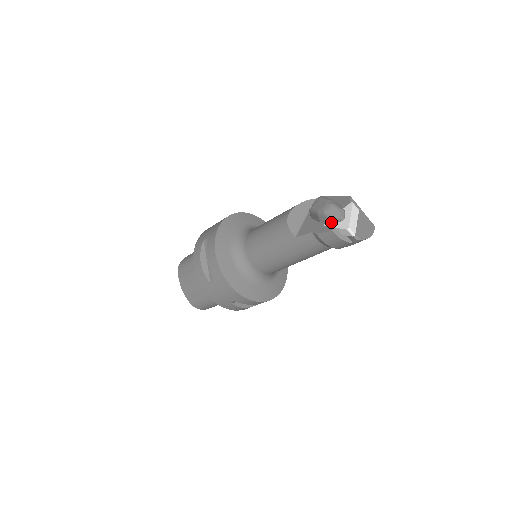
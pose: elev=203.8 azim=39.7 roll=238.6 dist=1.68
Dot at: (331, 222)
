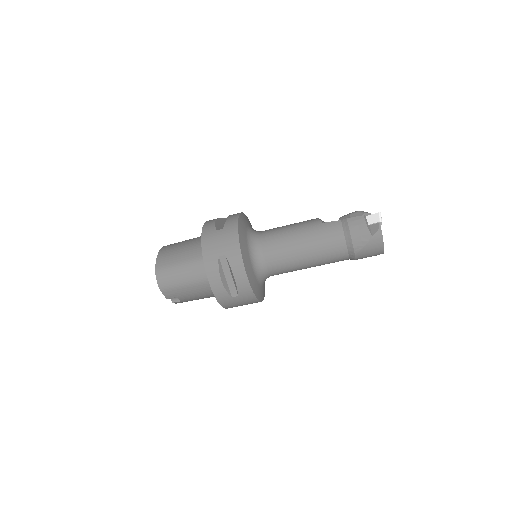
Dot at: occluded
